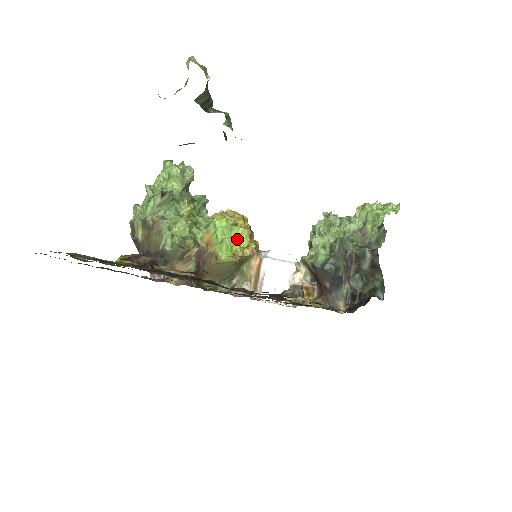
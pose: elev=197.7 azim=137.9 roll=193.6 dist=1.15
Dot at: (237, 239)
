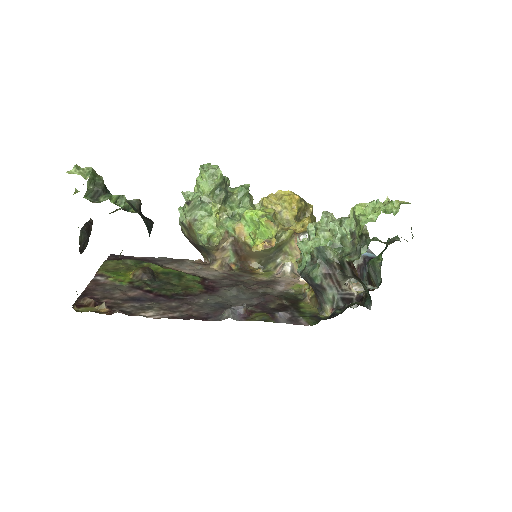
Dot at: (265, 229)
